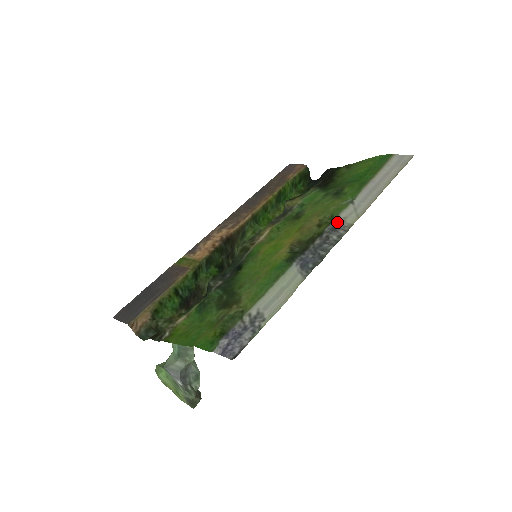
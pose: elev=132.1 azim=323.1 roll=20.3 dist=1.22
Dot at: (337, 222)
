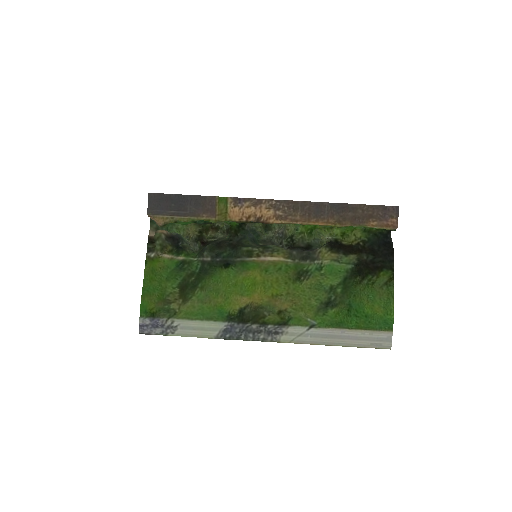
Dot at: (278, 331)
